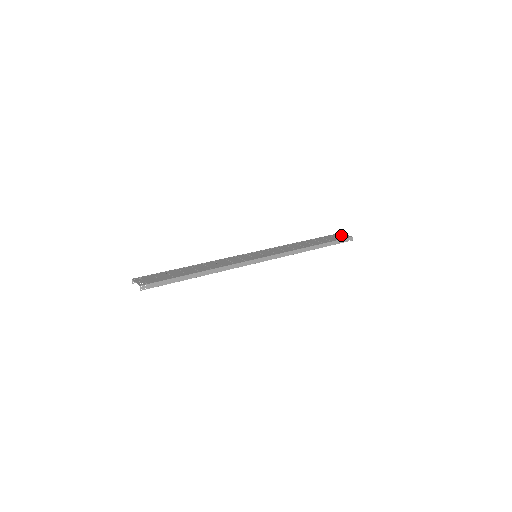
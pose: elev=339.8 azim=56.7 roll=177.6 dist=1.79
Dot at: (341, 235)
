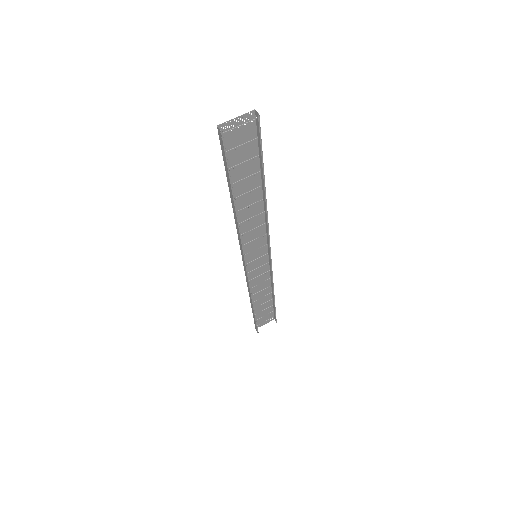
Dot at: (263, 322)
